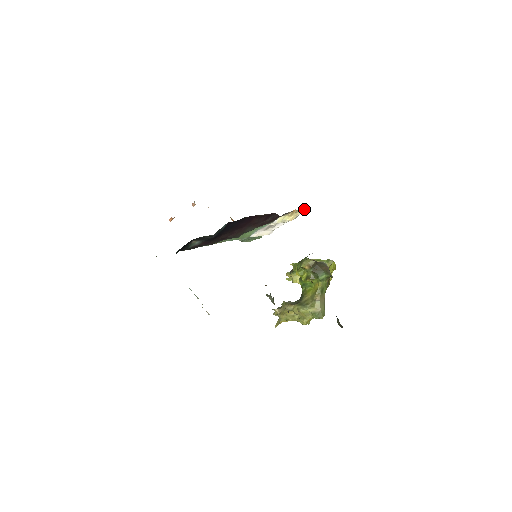
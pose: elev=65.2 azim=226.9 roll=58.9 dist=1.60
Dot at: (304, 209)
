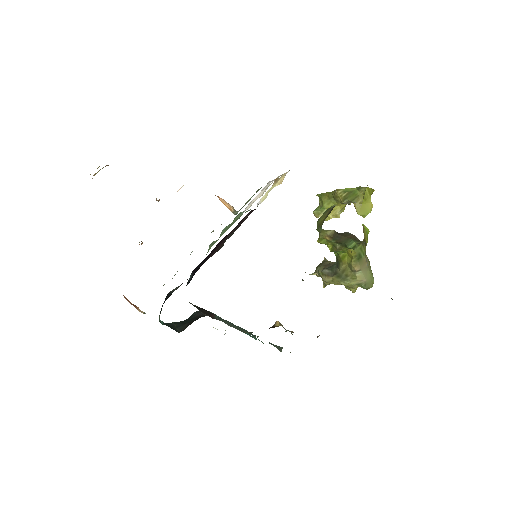
Dot at: (289, 170)
